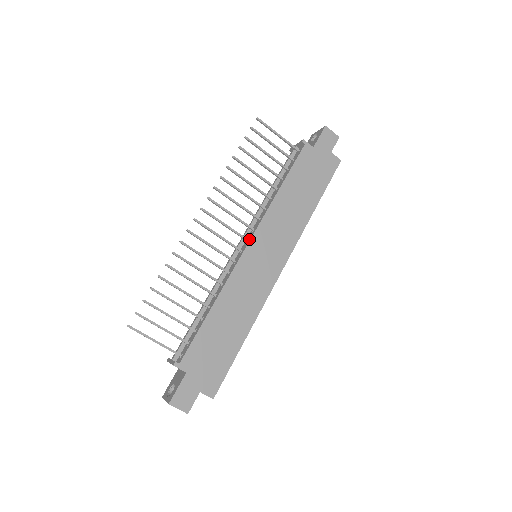
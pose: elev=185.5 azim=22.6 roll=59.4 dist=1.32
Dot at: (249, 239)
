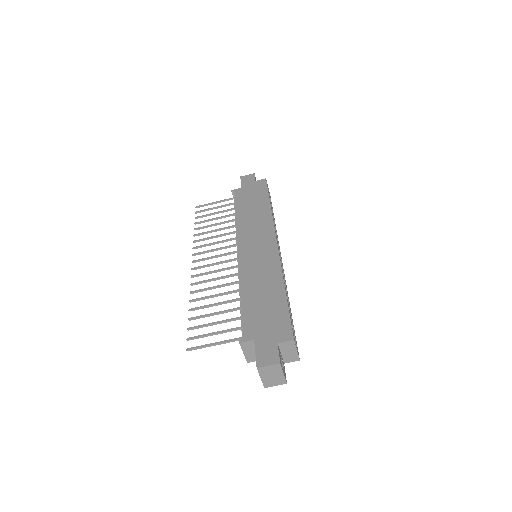
Dot at: (238, 248)
